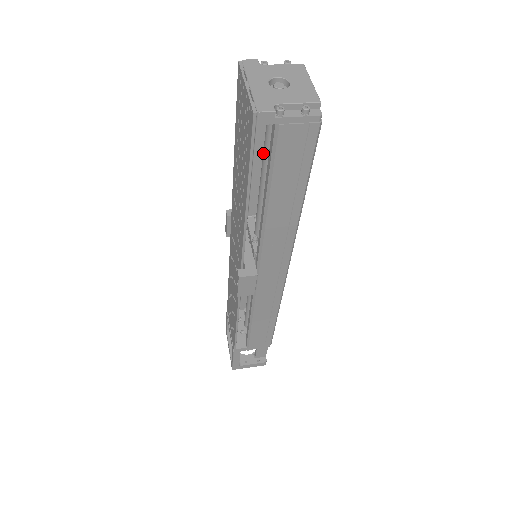
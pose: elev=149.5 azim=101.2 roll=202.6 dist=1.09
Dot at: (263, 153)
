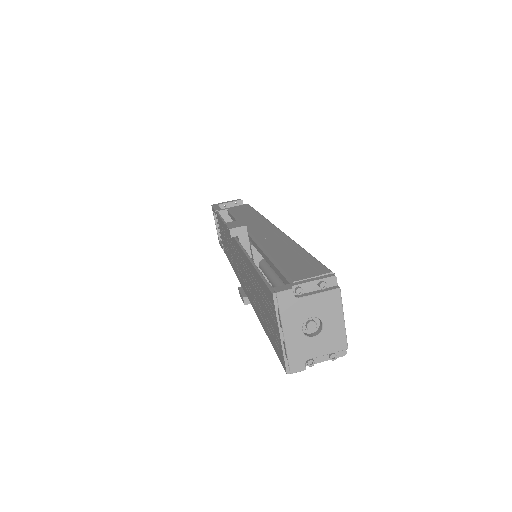
Dot at: occluded
